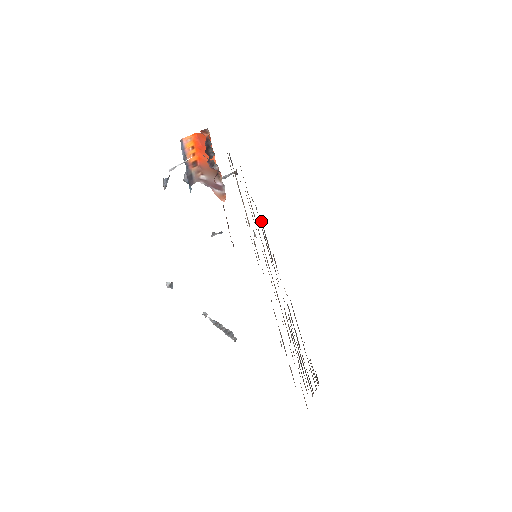
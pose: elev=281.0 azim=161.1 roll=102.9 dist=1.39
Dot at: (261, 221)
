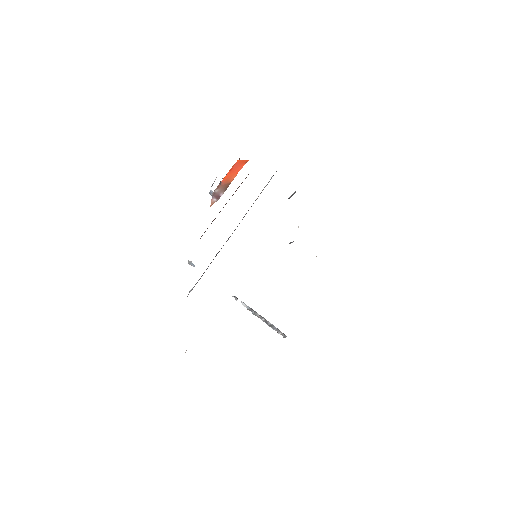
Dot at: occluded
